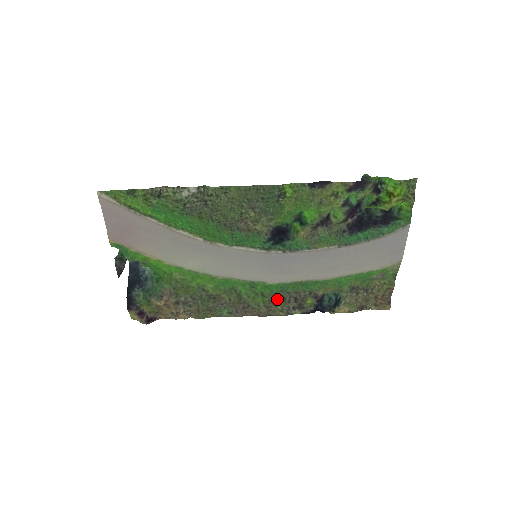
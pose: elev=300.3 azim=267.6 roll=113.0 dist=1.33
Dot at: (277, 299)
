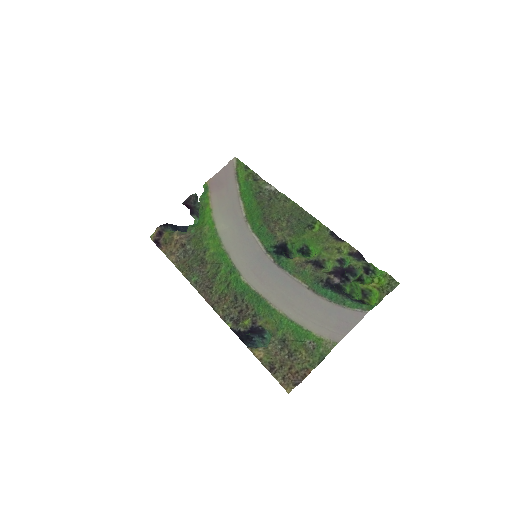
Dot at: (232, 298)
